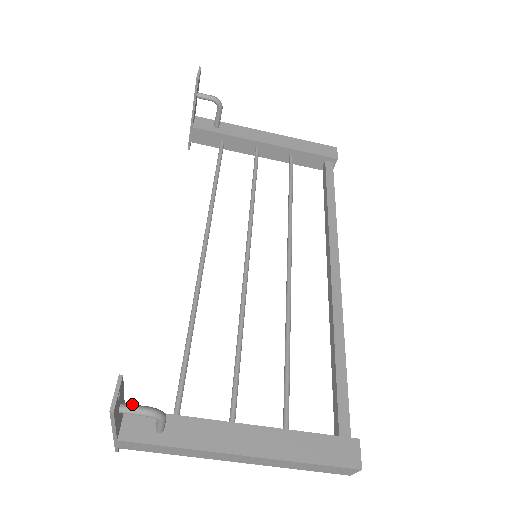
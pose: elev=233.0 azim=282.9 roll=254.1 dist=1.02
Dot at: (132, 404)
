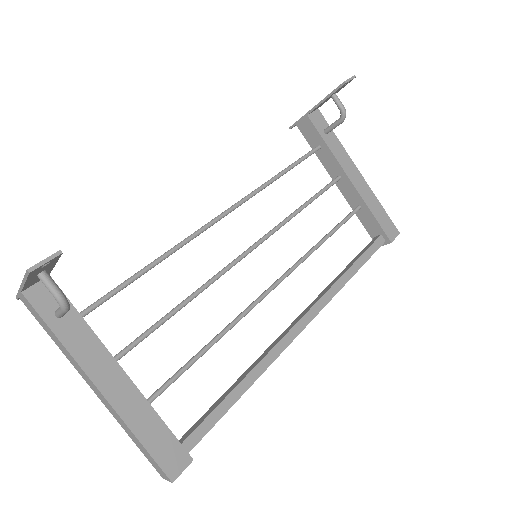
Dot at: occluded
